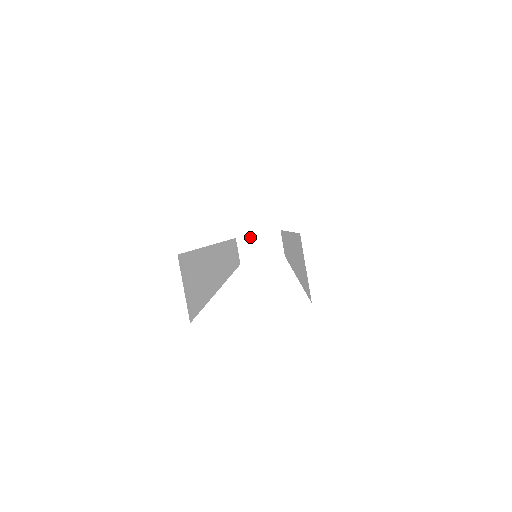
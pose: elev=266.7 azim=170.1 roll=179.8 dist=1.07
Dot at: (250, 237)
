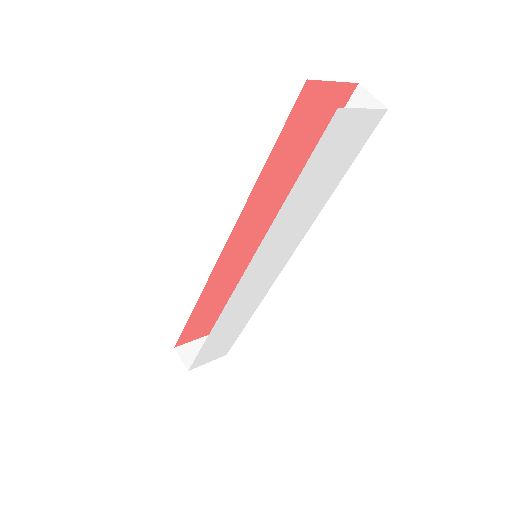
Dot at: (188, 344)
